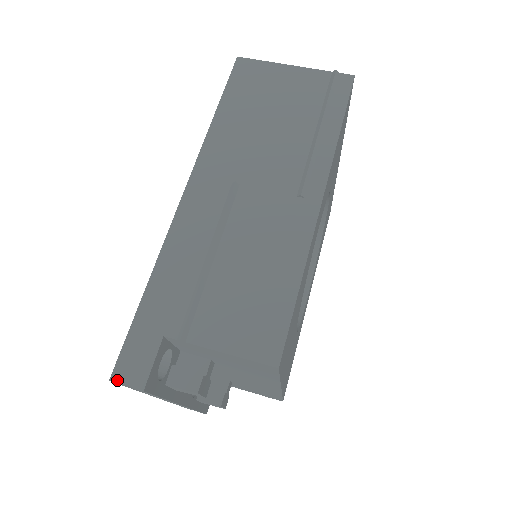
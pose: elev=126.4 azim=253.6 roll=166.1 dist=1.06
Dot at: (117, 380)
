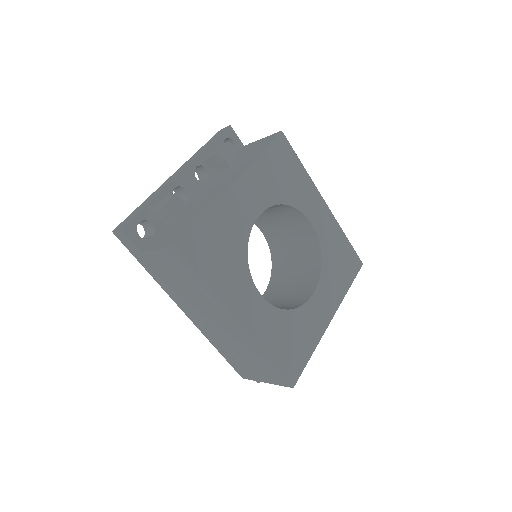
Dot at: occluded
